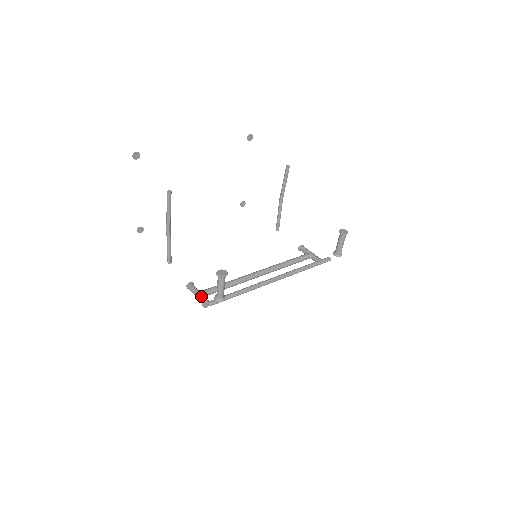
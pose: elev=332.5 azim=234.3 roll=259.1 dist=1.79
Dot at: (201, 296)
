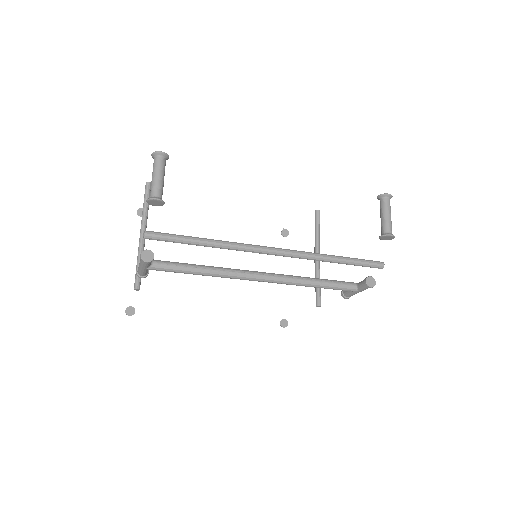
Dot at: occluded
